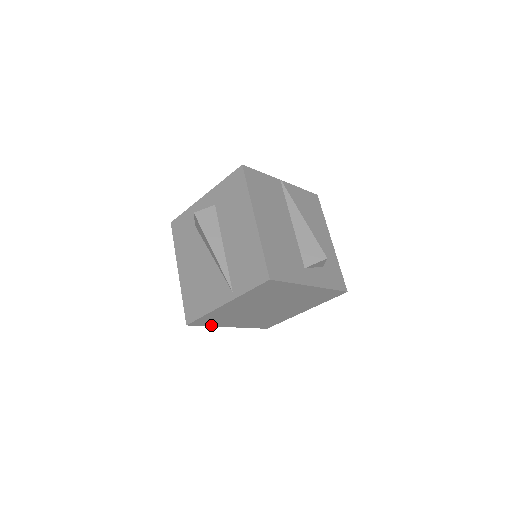
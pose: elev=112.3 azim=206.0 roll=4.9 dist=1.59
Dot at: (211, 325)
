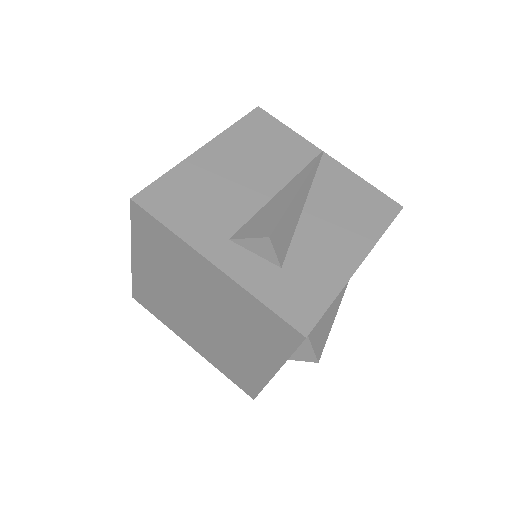
Dot at: (162, 320)
